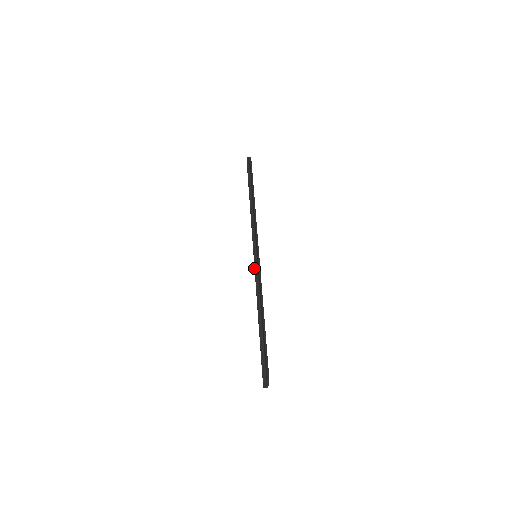
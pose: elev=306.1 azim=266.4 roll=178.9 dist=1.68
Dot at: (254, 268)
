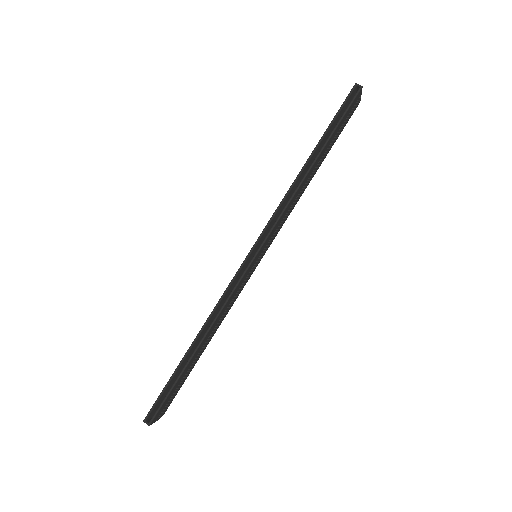
Dot at: (244, 270)
